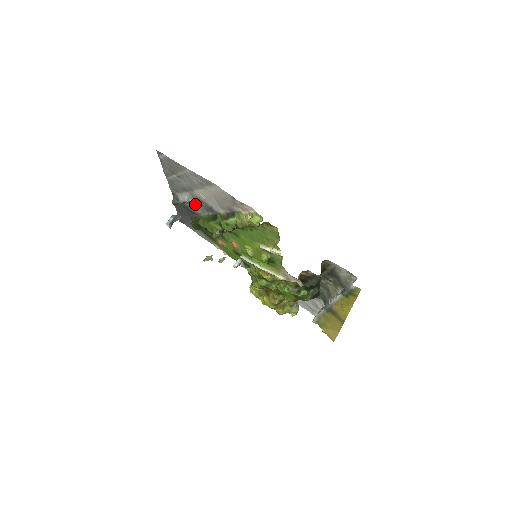
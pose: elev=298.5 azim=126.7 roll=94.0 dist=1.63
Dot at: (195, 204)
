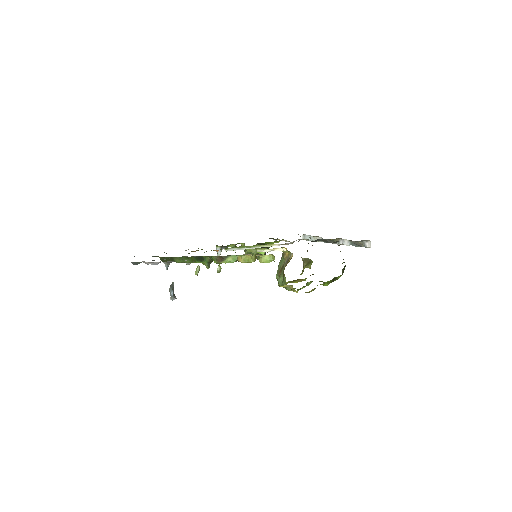
Dot at: occluded
